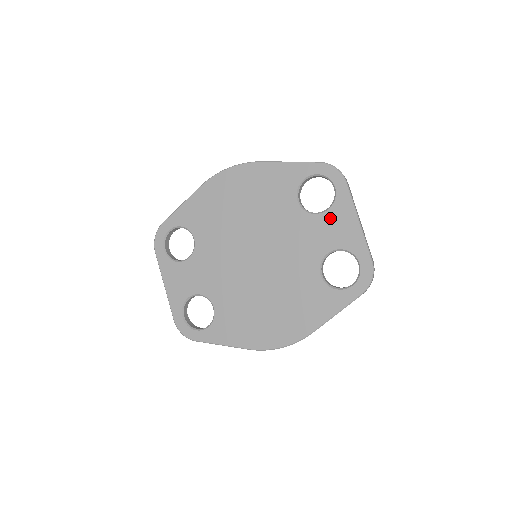
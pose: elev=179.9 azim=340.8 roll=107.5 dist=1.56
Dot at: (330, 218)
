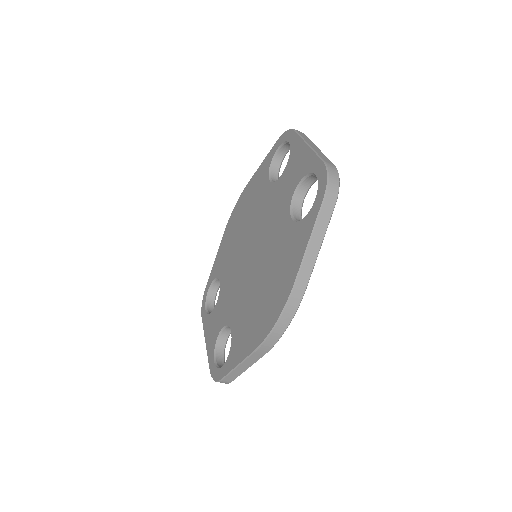
Dot at: (290, 167)
